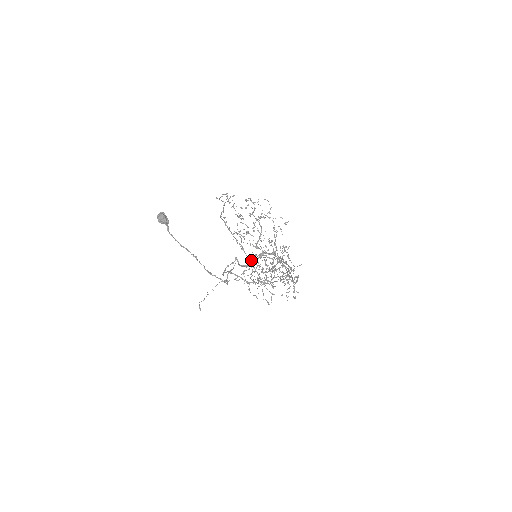
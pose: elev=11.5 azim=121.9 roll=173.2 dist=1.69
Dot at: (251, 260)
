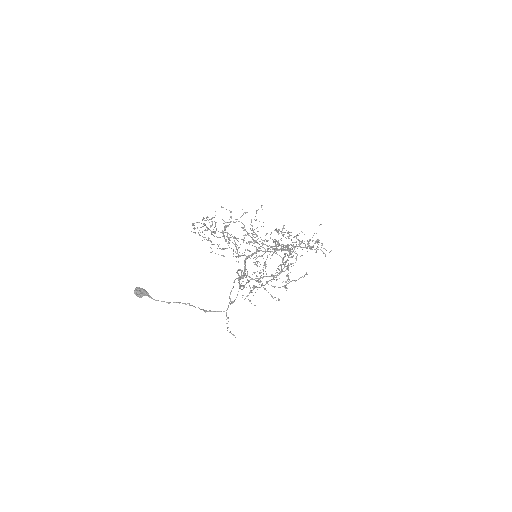
Dot at: occluded
